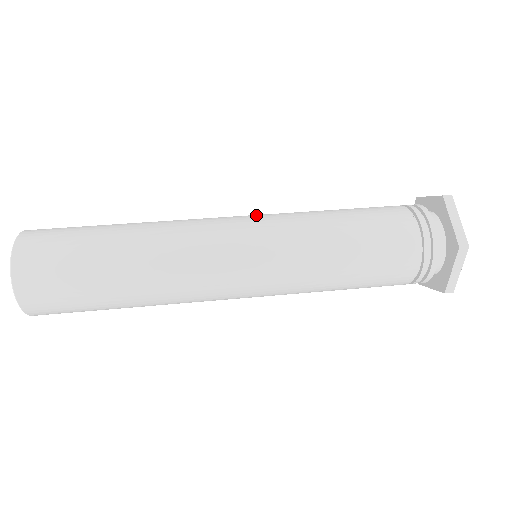
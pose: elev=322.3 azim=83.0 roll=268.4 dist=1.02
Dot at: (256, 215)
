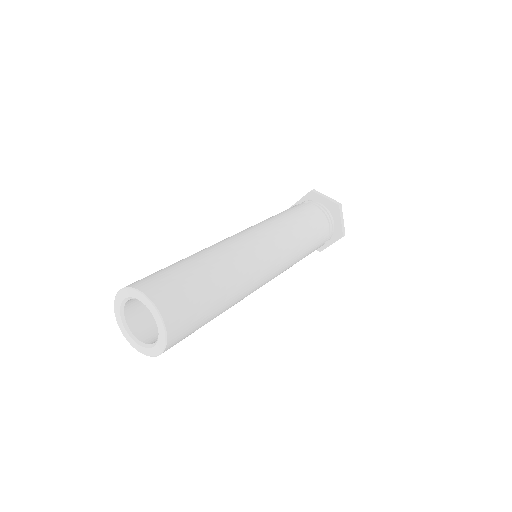
Dot at: occluded
